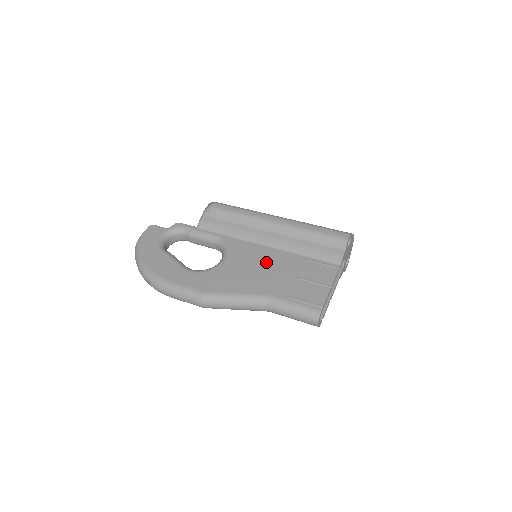
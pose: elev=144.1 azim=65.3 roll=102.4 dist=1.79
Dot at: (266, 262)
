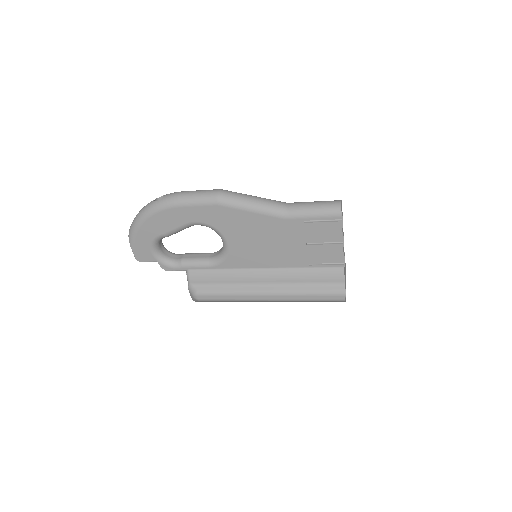
Dot at: occluded
